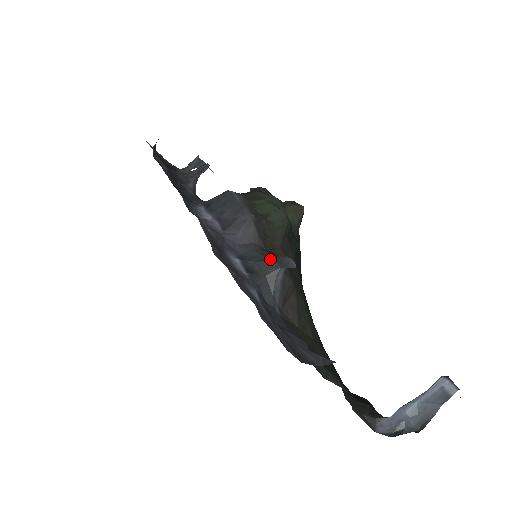
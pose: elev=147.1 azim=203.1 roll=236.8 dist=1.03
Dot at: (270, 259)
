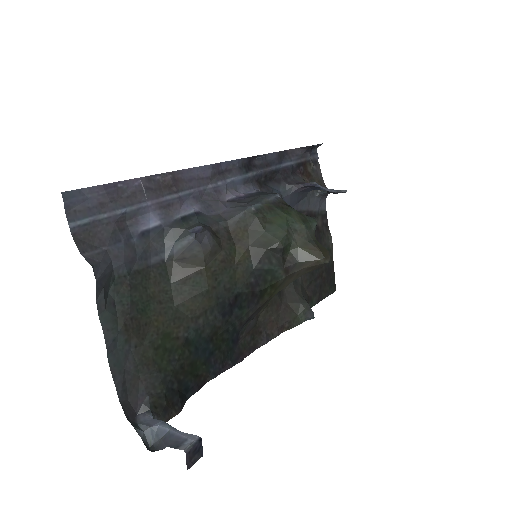
Dot at: (203, 225)
